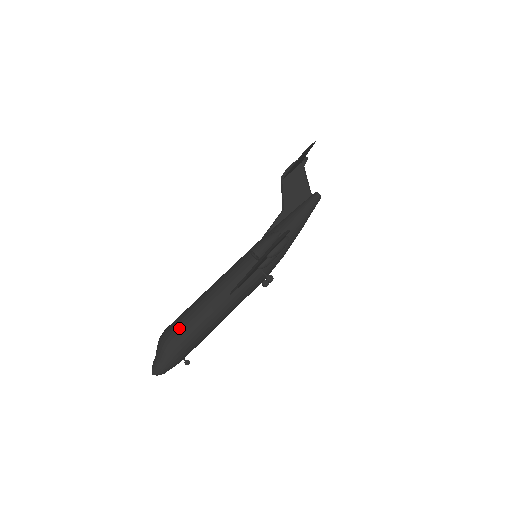
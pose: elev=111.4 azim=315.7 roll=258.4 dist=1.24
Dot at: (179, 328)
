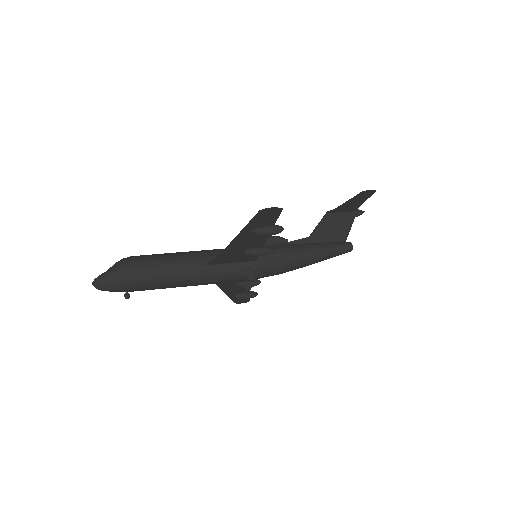
Dot at: (142, 259)
